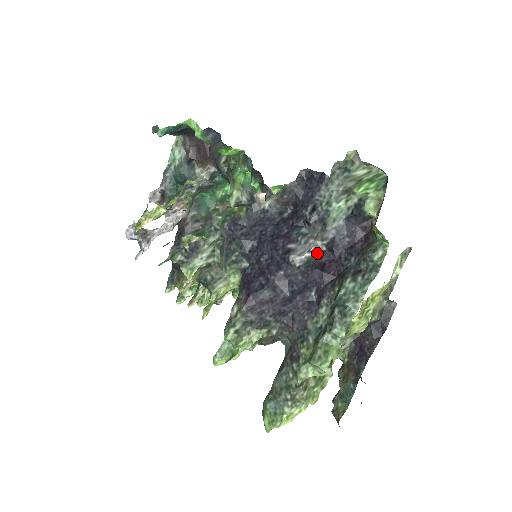
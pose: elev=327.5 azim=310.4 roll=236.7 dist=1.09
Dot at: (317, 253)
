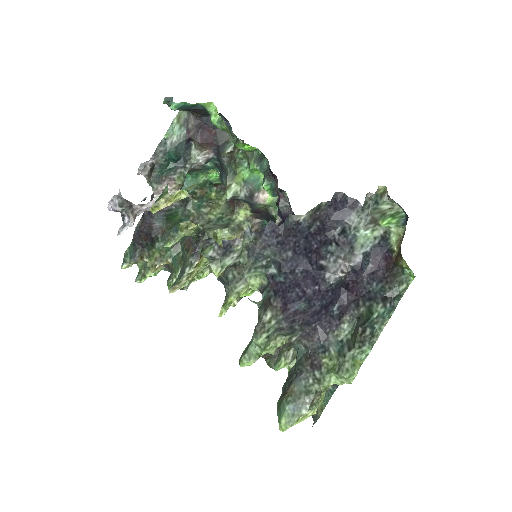
Dot at: (345, 273)
